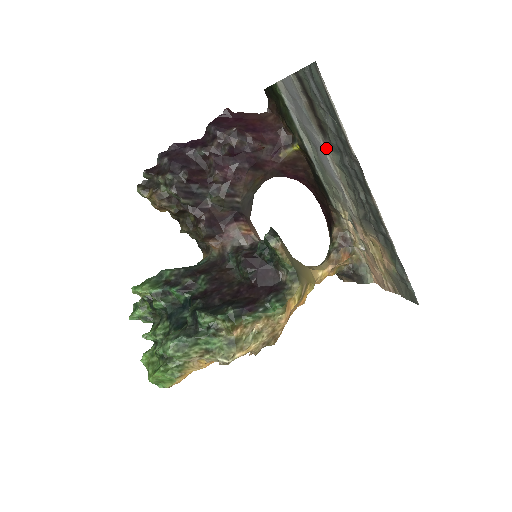
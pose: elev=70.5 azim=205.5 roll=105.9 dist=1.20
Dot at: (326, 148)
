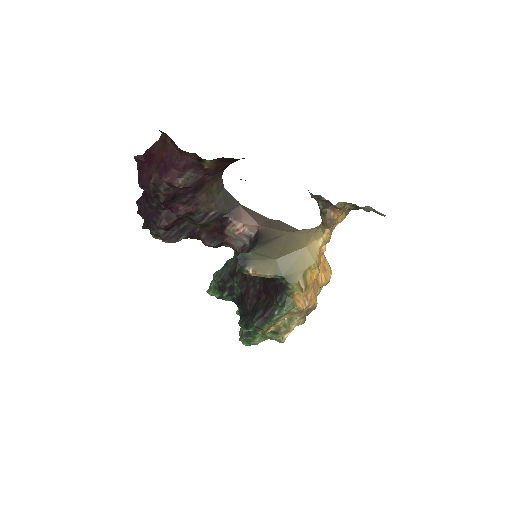
Dot at: occluded
